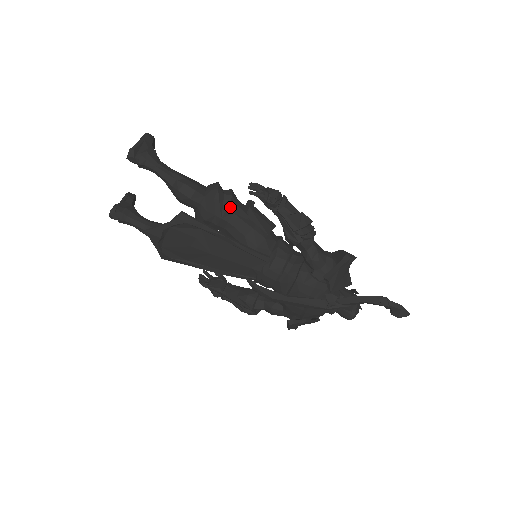
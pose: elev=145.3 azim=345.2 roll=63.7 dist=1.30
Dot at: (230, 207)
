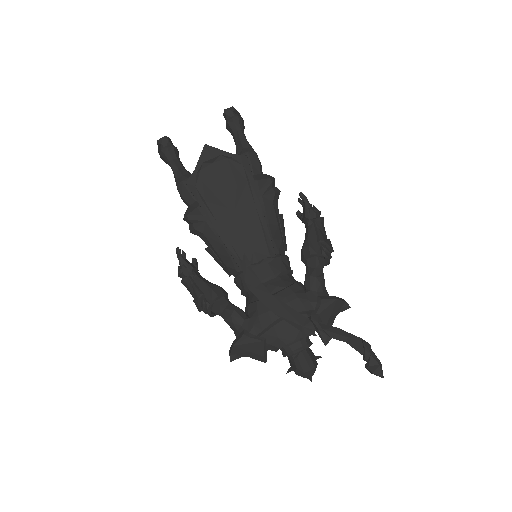
Dot at: (275, 195)
